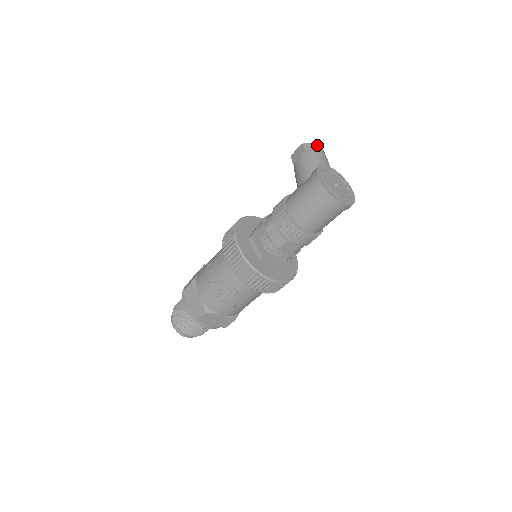
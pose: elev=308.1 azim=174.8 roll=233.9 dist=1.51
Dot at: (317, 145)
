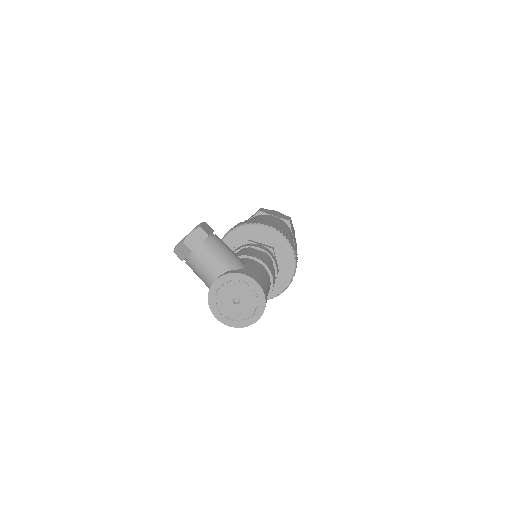
Dot at: (182, 247)
